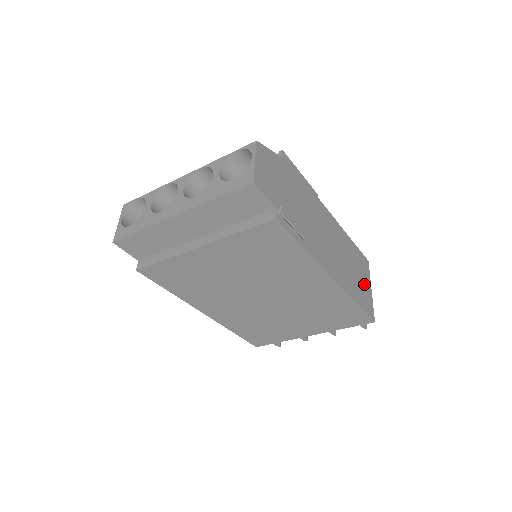
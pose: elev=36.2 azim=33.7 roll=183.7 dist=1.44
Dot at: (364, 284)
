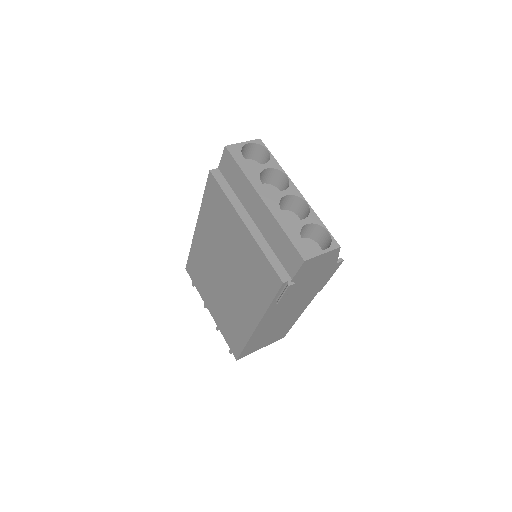
Dot at: (263, 343)
